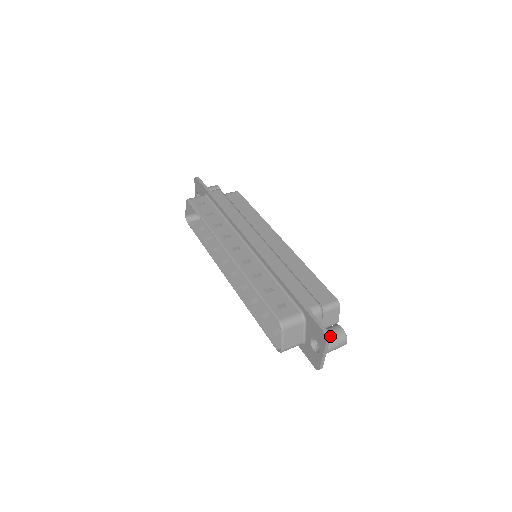
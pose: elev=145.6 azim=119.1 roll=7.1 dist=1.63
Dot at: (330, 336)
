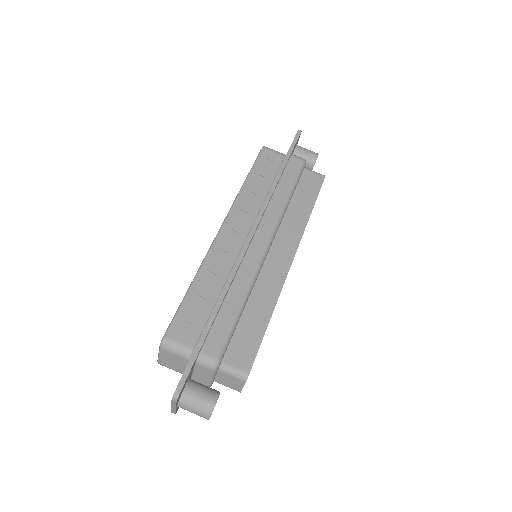
Dot at: (193, 398)
